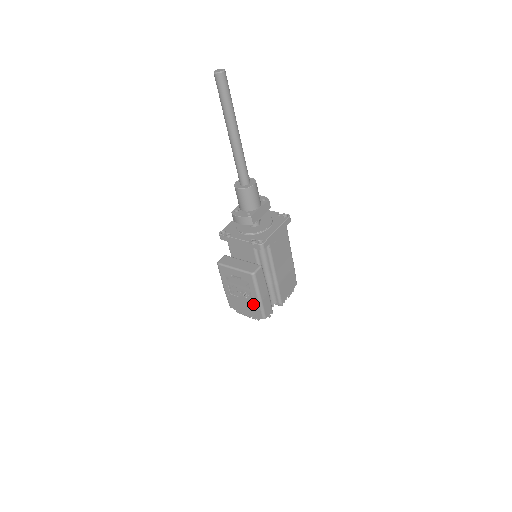
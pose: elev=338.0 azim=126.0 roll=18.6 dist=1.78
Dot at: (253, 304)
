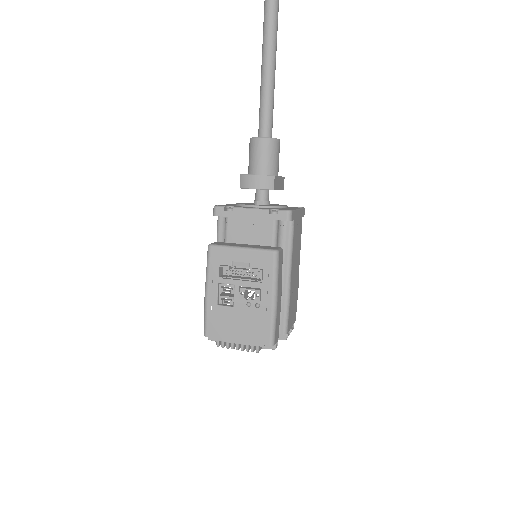
Dot at: (259, 315)
